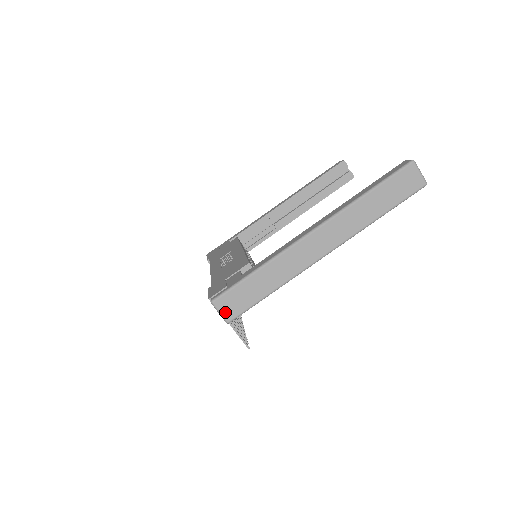
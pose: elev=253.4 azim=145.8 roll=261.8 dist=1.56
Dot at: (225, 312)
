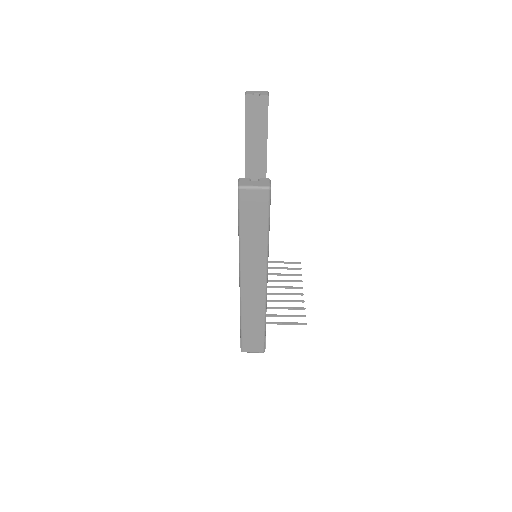
Dot at: (255, 350)
